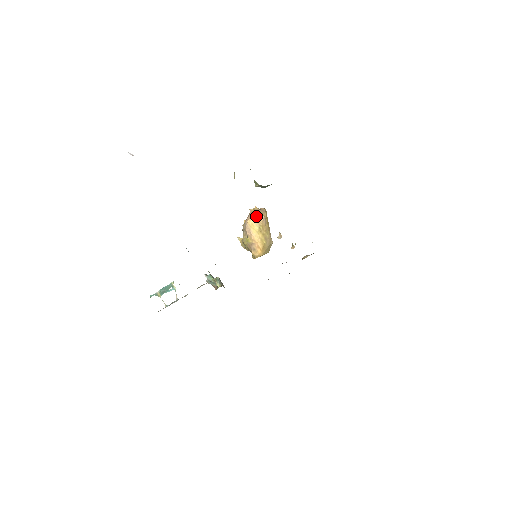
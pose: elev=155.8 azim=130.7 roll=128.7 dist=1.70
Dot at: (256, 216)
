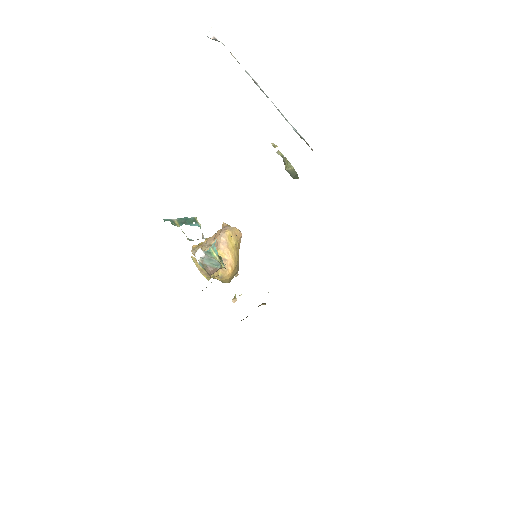
Dot at: (235, 229)
